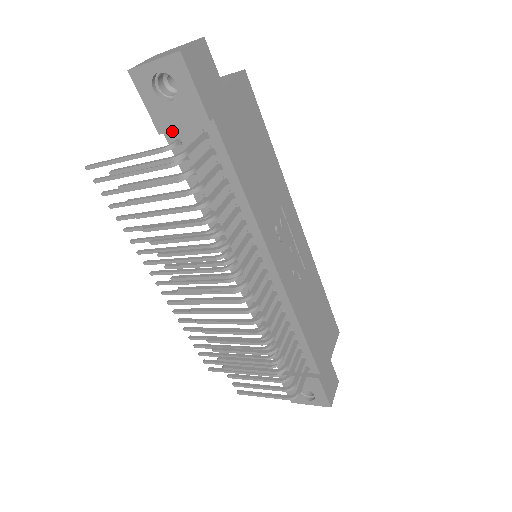
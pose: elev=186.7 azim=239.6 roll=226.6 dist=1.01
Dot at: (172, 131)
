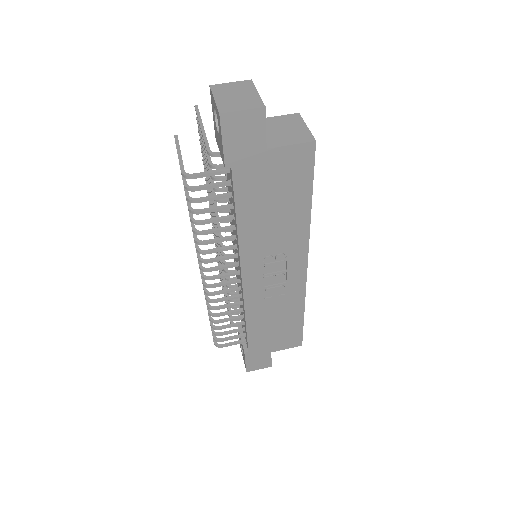
Dot at: occluded
